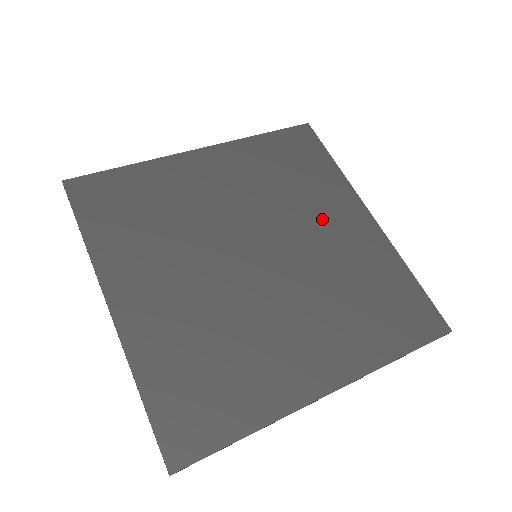
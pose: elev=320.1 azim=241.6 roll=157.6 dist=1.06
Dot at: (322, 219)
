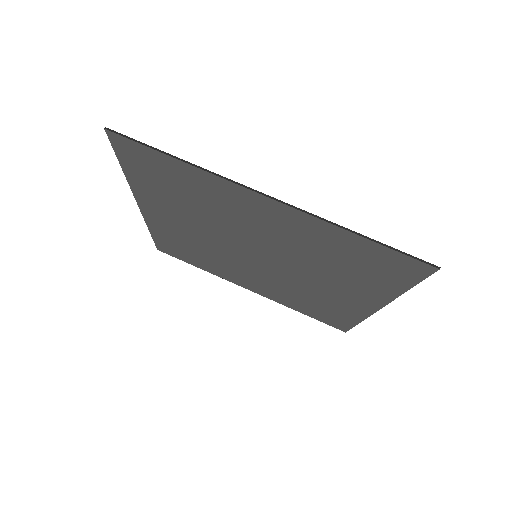
Dot at: (332, 285)
